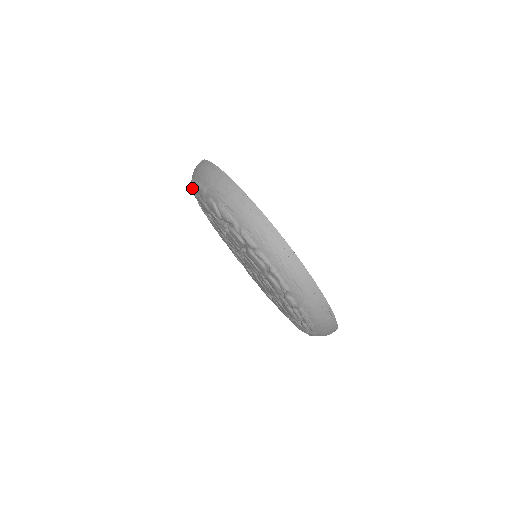
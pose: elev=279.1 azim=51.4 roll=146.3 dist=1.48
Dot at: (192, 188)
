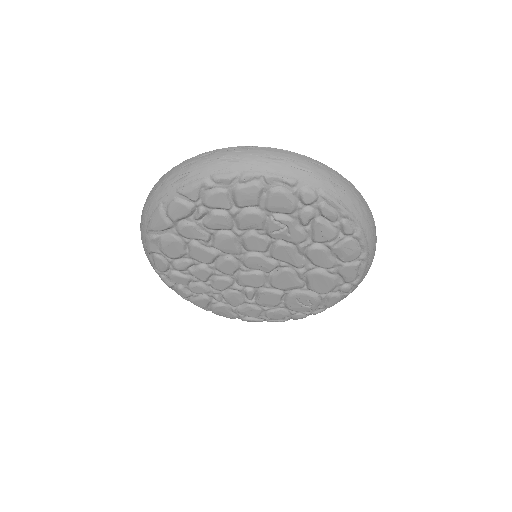
Dot at: (152, 250)
